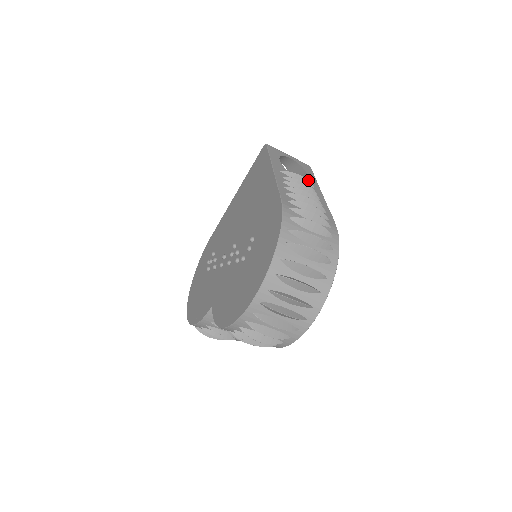
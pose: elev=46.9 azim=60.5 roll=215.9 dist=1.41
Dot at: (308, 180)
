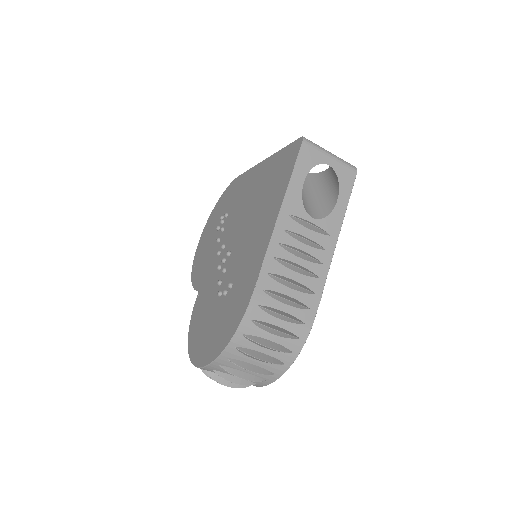
Dot at: (322, 230)
